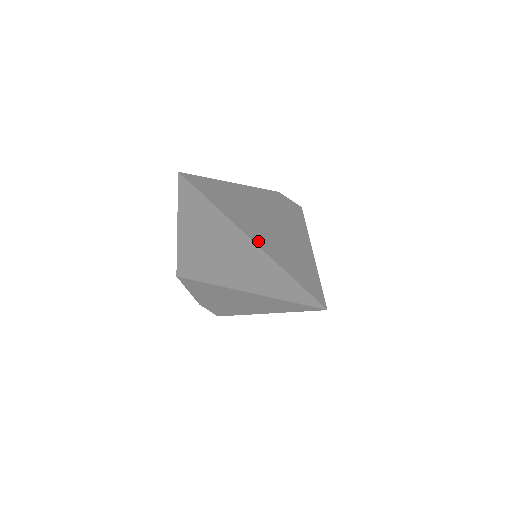
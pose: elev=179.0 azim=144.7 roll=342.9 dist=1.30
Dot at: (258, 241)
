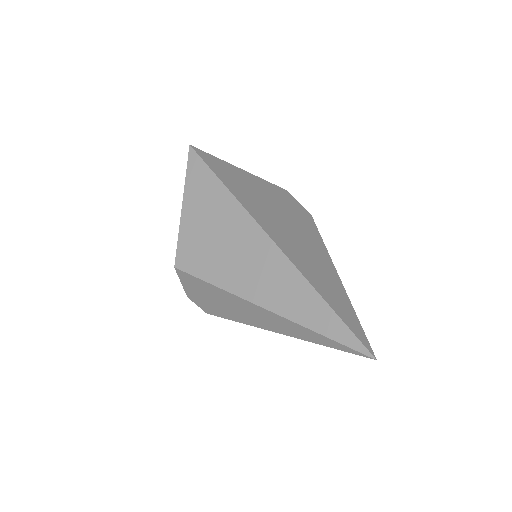
Dot at: (295, 262)
